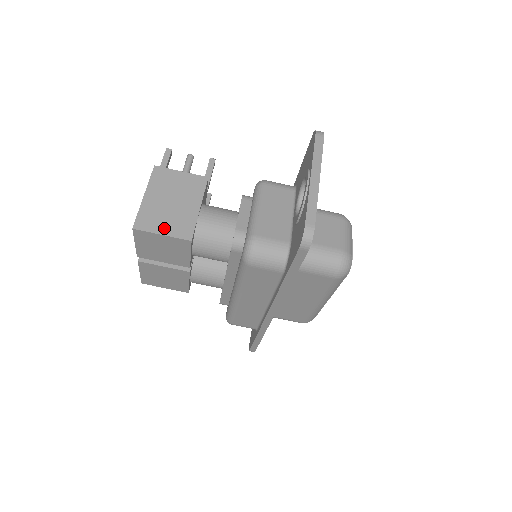
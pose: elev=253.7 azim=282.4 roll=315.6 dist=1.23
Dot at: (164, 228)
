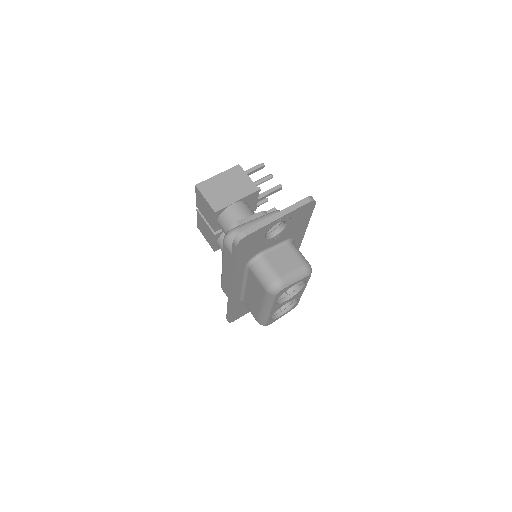
Dot at: (209, 196)
